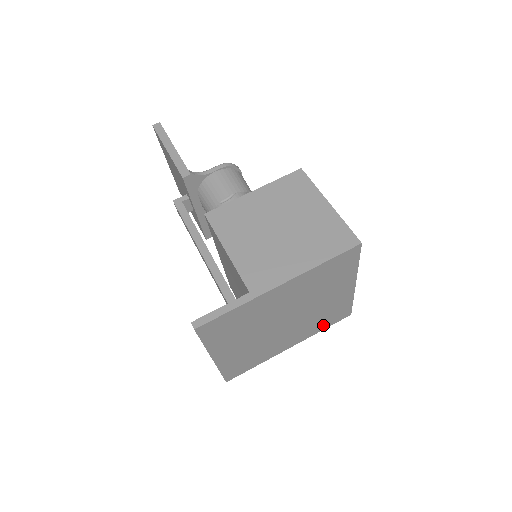
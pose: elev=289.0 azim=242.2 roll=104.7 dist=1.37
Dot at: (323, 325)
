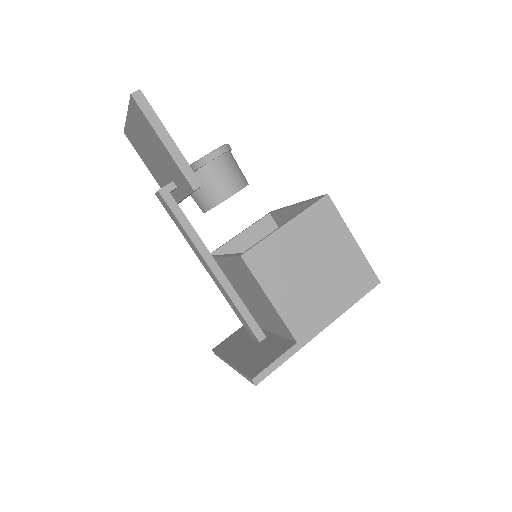
Dot at: occluded
